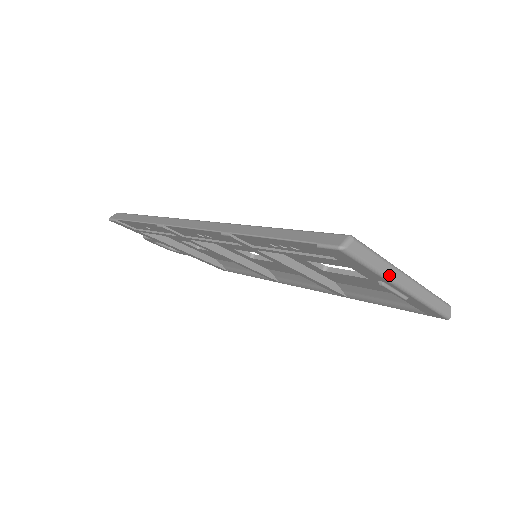
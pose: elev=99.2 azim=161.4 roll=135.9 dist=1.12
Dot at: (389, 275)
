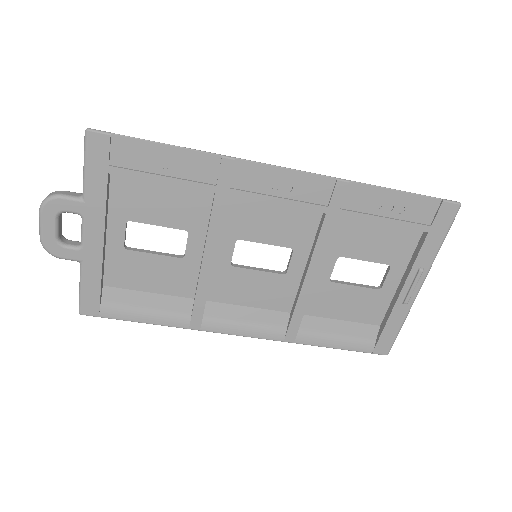
Dot at: (434, 259)
